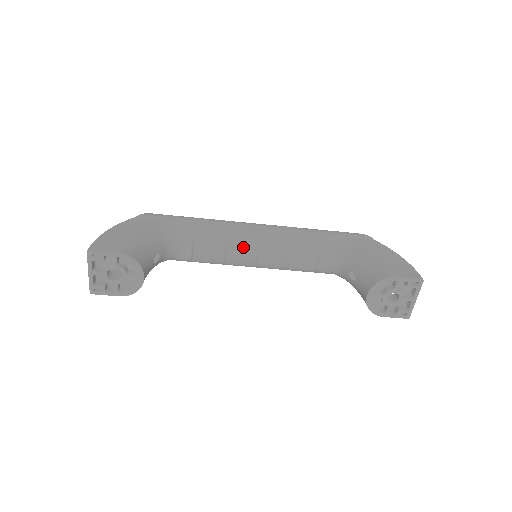
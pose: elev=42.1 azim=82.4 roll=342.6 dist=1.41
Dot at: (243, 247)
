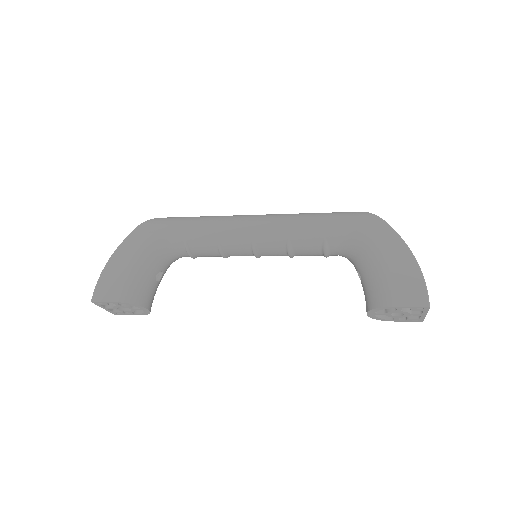
Dot at: (240, 250)
